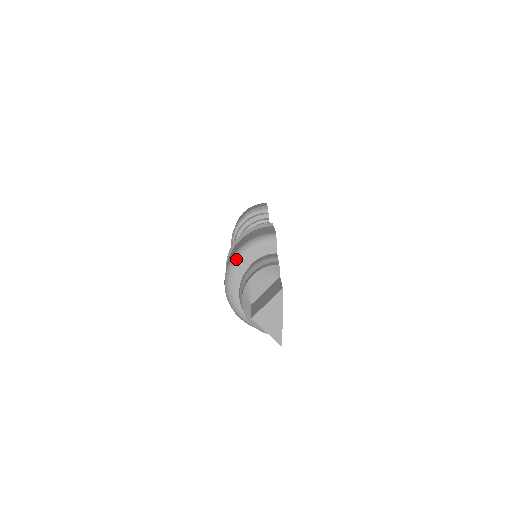
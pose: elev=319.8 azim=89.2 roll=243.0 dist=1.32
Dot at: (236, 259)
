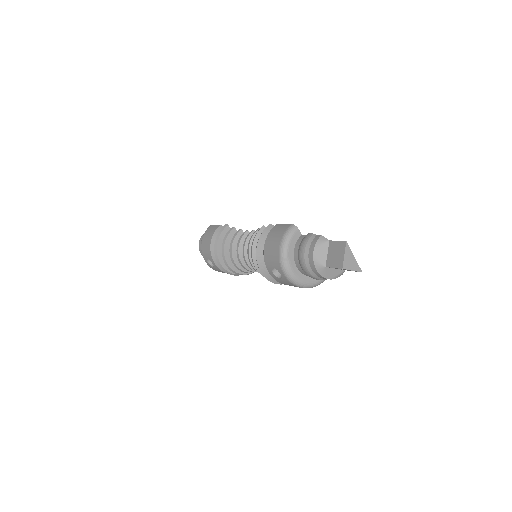
Dot at: (284, 254)
